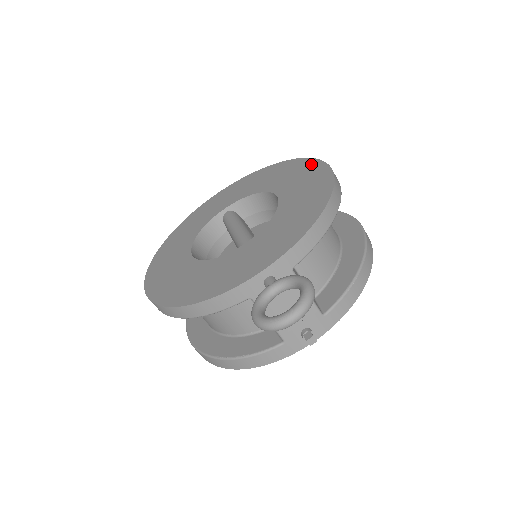
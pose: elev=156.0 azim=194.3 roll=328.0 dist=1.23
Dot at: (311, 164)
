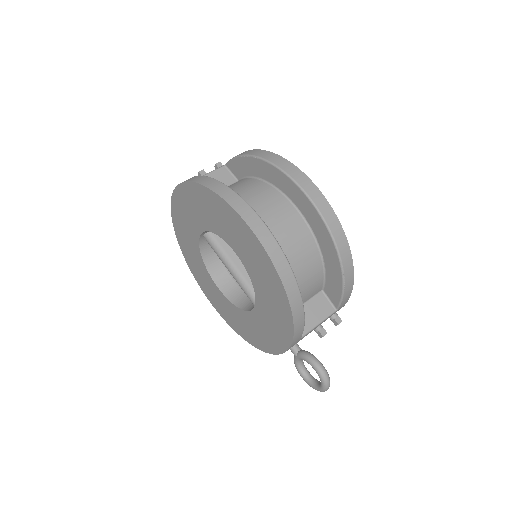
Dot at: (239, 224)
